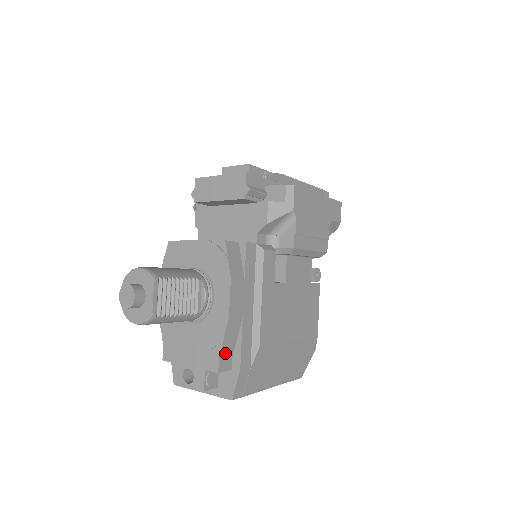
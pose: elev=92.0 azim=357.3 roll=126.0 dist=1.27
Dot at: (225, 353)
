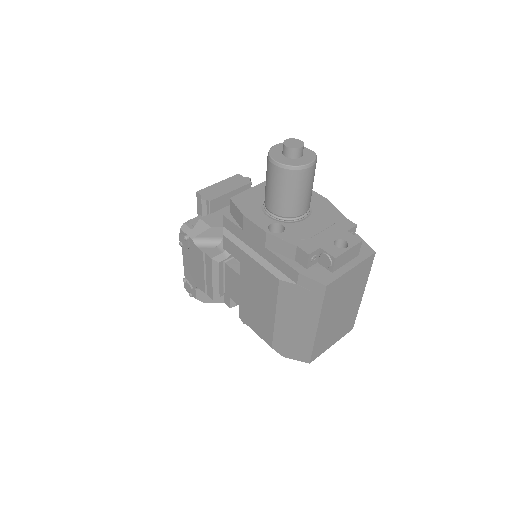
Dot at: occluded
